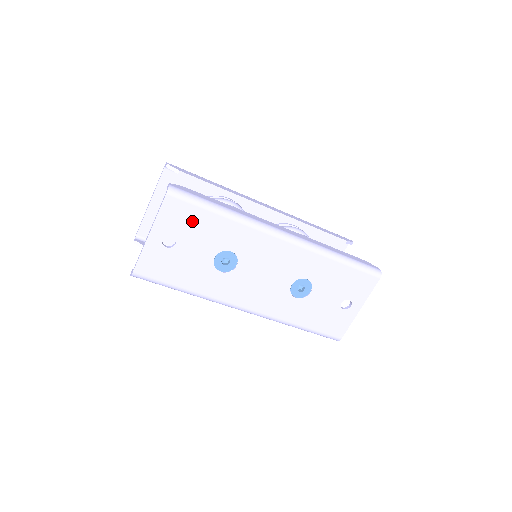
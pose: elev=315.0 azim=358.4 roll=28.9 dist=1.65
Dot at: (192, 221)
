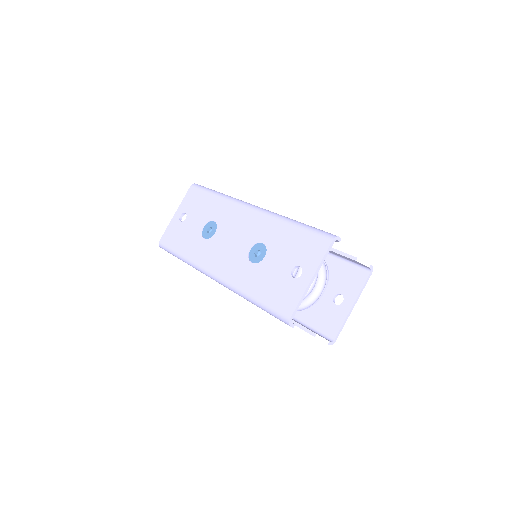
Dot at: (198, 201)
